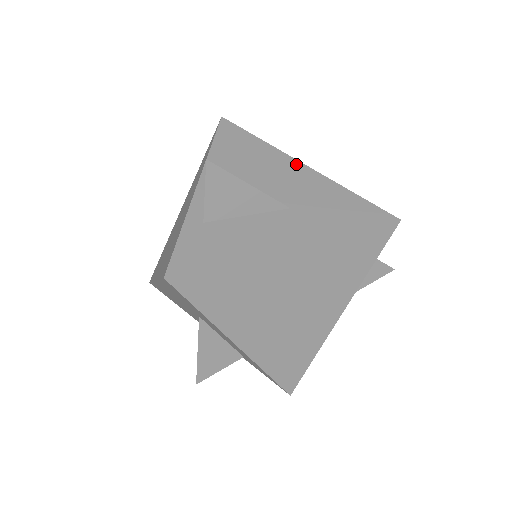
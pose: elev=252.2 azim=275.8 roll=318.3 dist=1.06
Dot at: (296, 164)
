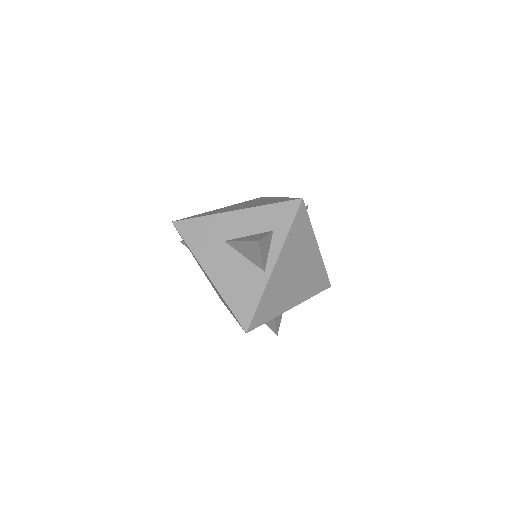
Dot at: occluded
